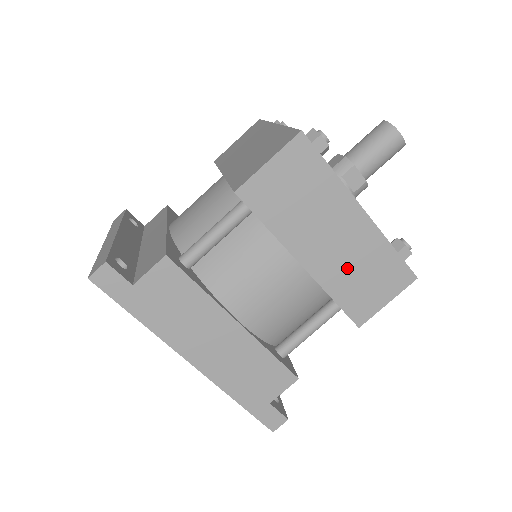
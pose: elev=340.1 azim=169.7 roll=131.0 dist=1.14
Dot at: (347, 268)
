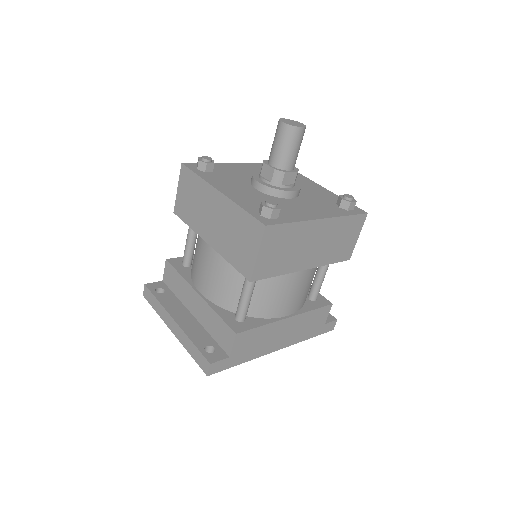
Dot at: (328, 247)
